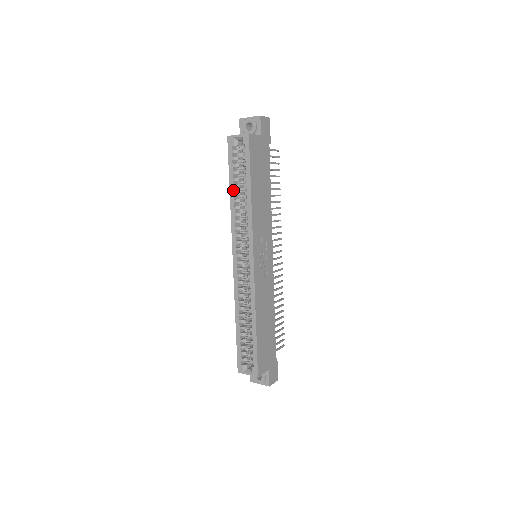
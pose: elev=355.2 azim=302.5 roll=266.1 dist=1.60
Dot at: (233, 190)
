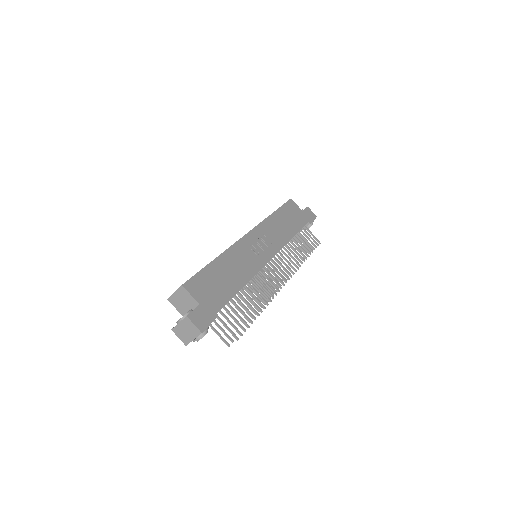
Dot at: occluded
